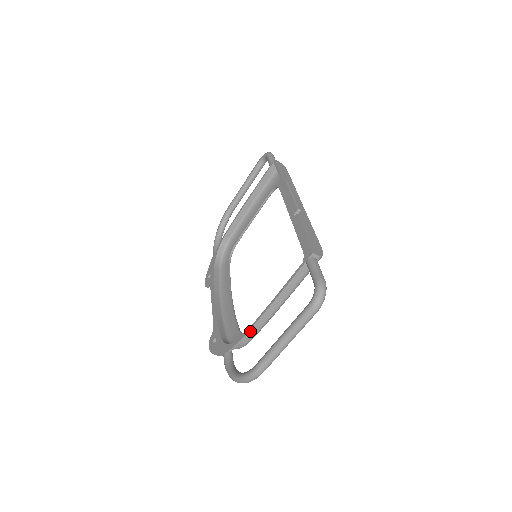
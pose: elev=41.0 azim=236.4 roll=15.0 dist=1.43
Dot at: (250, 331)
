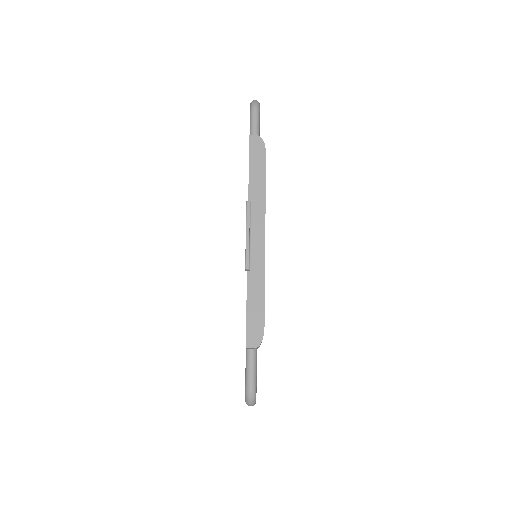
Dot at: occluded
